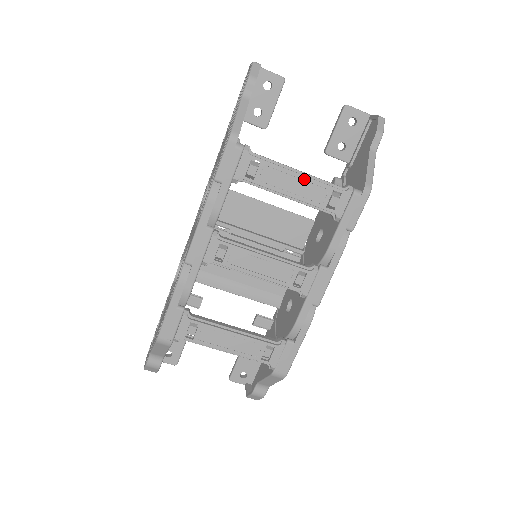
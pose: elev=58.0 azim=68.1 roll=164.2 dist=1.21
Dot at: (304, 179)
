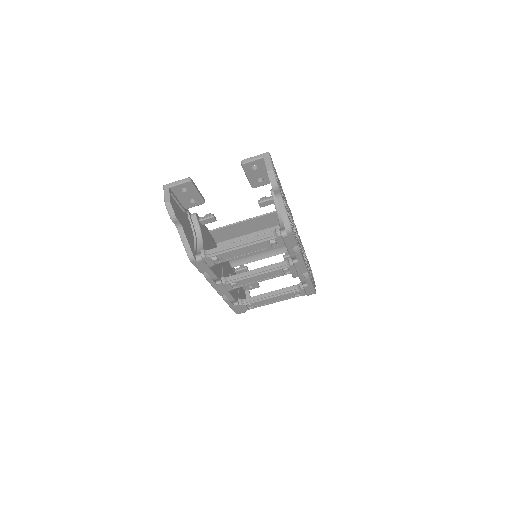
Dot at: (247, 247)
